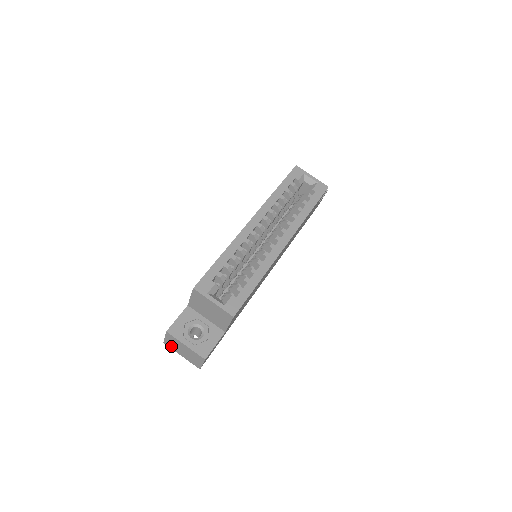
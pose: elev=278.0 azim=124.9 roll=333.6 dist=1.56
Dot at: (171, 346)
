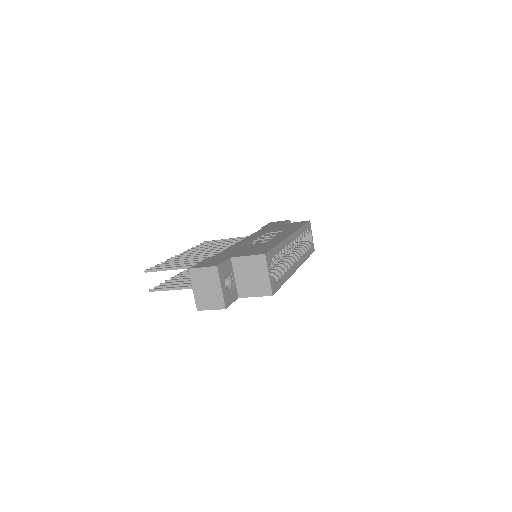
Dot at: (195, 277)
